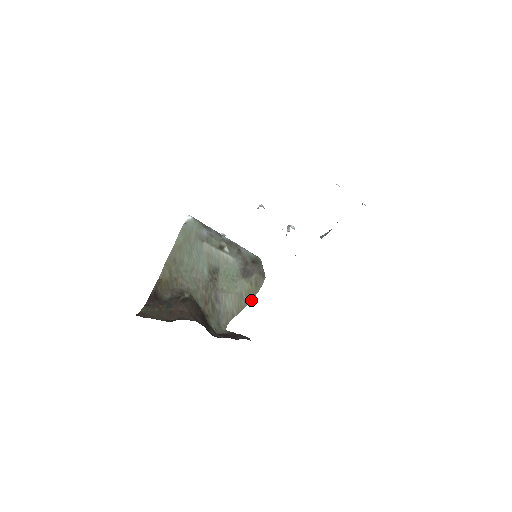
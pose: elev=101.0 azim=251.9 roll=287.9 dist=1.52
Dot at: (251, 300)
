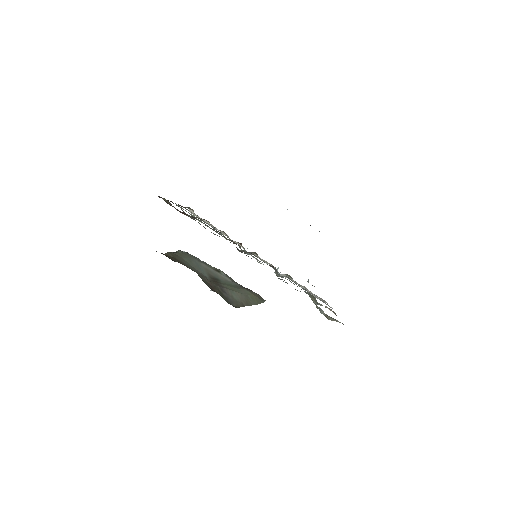
Dot at: occluded
